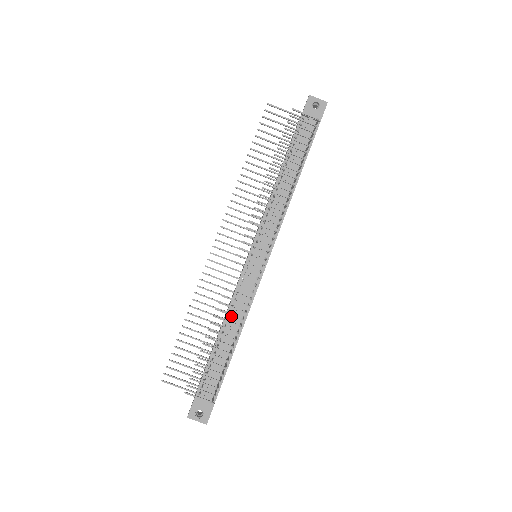
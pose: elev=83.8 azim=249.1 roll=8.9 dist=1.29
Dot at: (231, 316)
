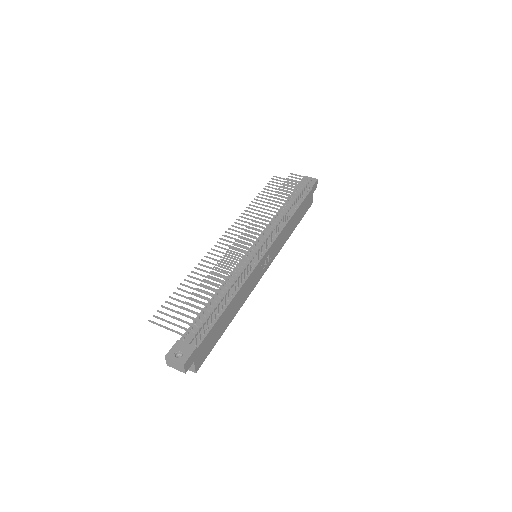
Dot at: (227, 285)
